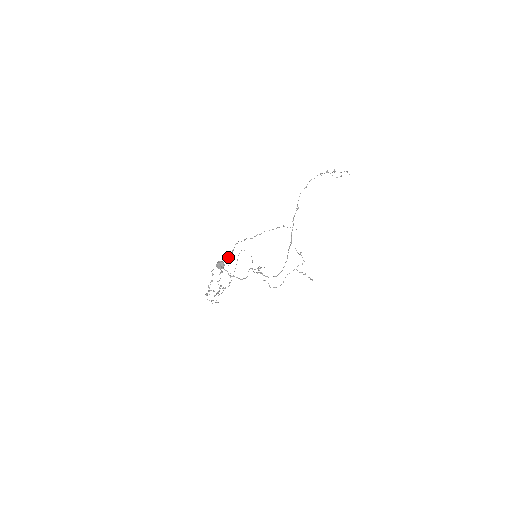
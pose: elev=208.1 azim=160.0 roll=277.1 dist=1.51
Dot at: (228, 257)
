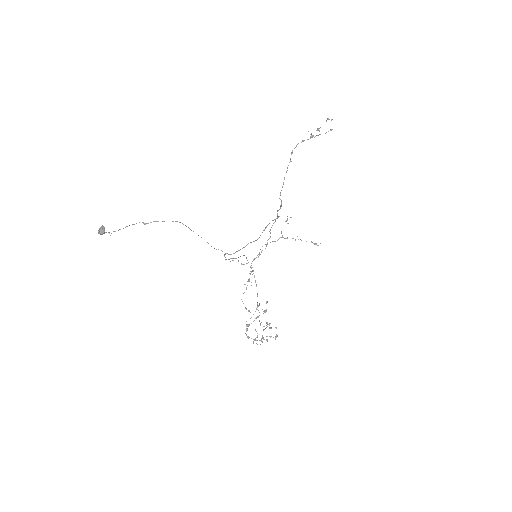
Dot at: (248, 280)
